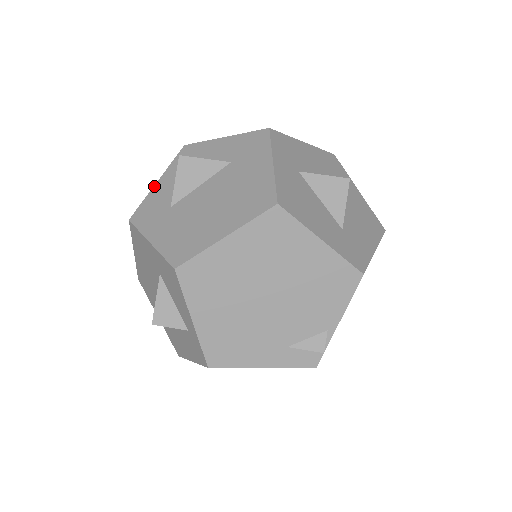
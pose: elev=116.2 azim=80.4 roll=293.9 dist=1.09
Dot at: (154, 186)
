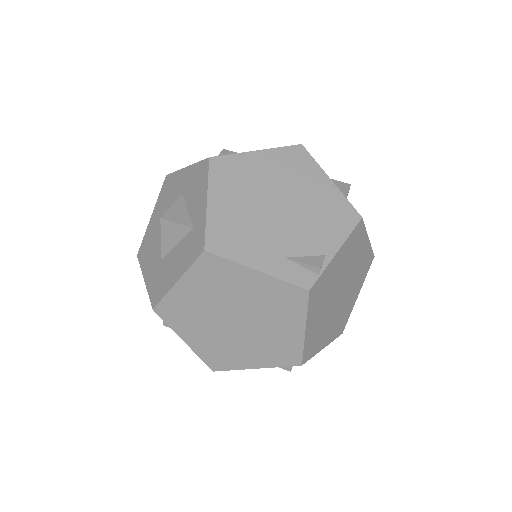
Dot at: occluded
